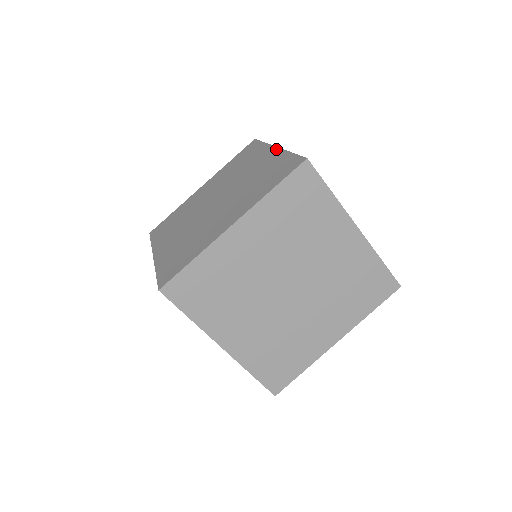
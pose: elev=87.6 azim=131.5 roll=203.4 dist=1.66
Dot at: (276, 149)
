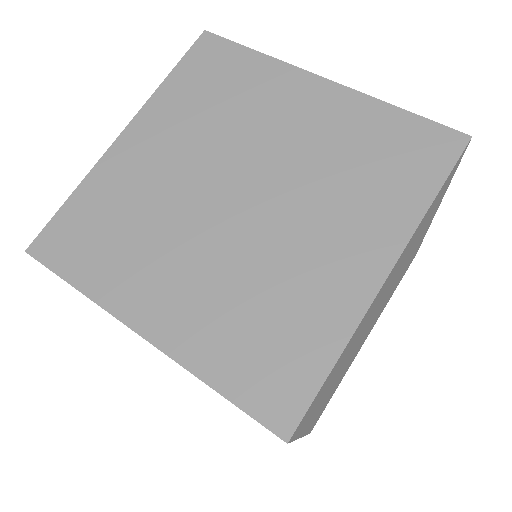
Dot at: (331, 84)
